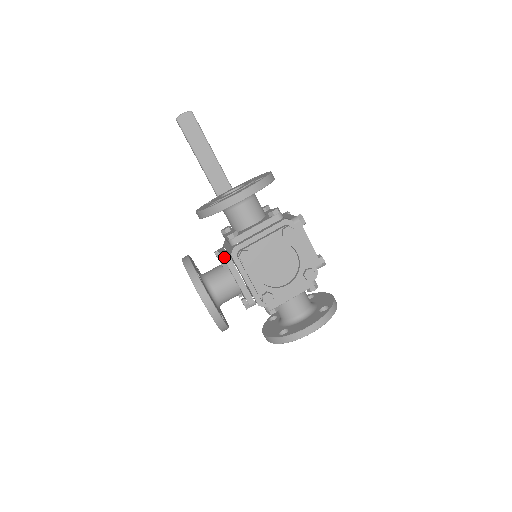
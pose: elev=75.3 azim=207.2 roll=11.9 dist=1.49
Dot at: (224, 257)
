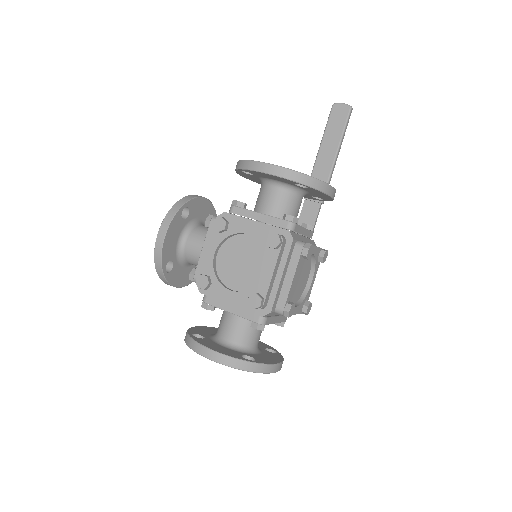
Dot at: (215, 216)
